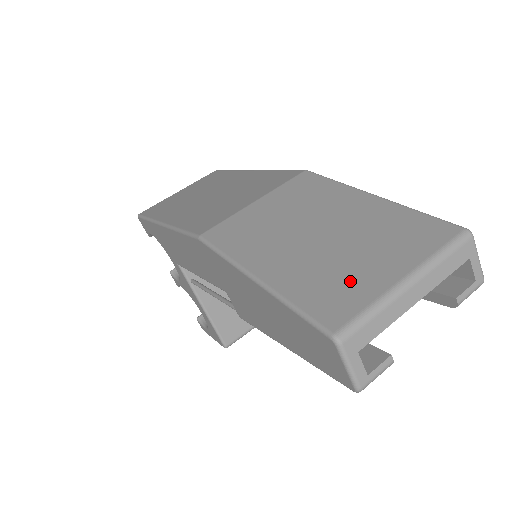
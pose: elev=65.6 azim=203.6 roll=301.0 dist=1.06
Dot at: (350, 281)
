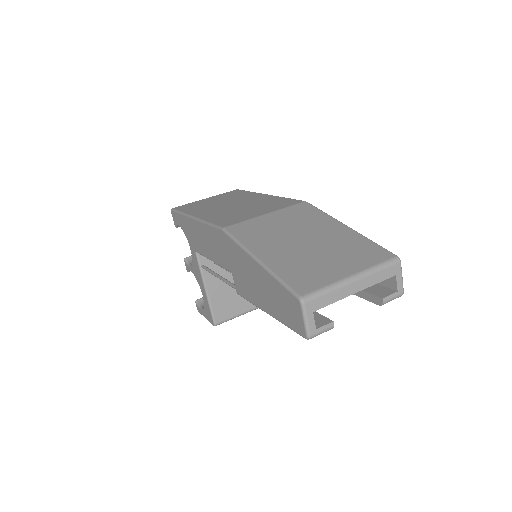
Dot at: (318, 271)
